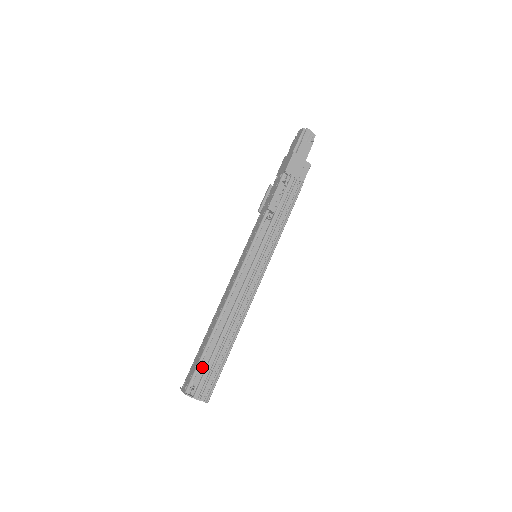
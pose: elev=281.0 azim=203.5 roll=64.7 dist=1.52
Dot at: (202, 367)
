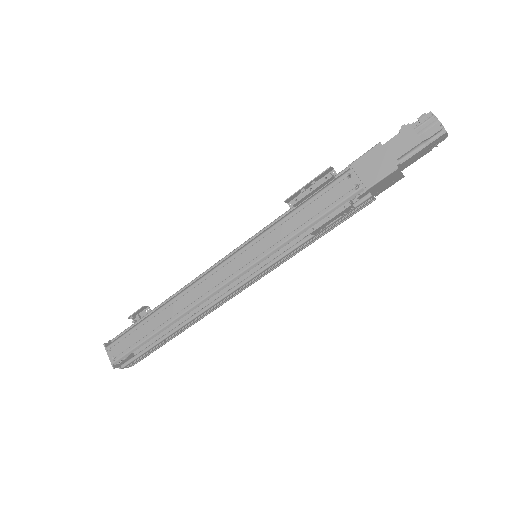
Dot at: occluded
